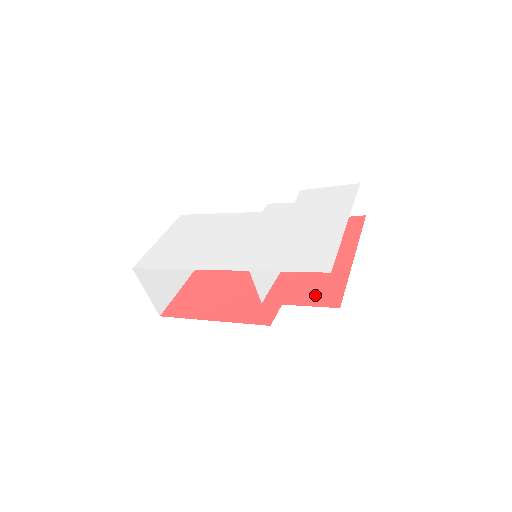
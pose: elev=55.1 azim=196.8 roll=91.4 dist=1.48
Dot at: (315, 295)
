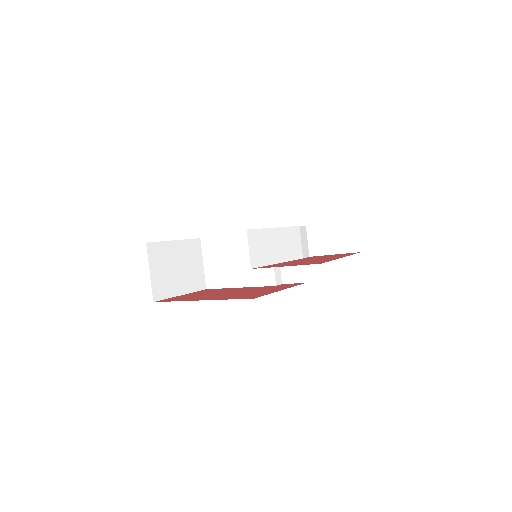
Dot at: (301, 264)
